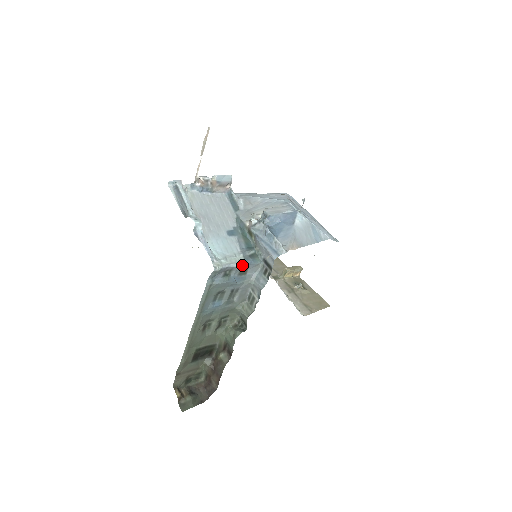
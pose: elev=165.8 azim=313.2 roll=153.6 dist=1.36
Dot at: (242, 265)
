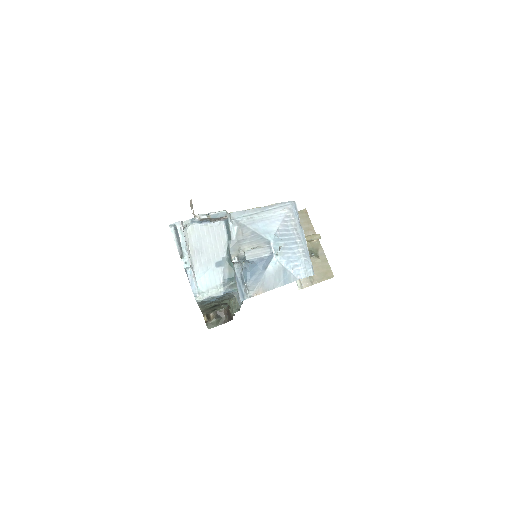
Dot at: (221, 295)
